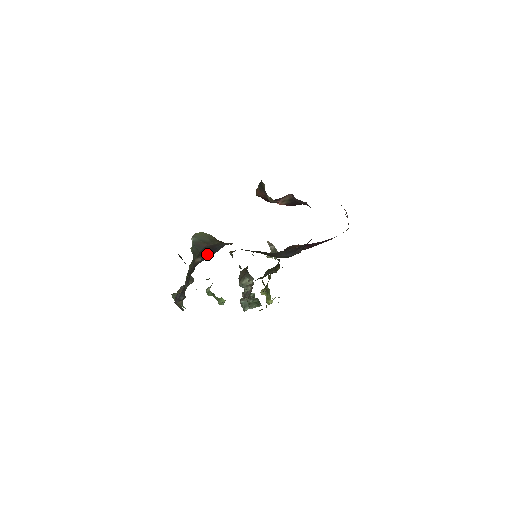
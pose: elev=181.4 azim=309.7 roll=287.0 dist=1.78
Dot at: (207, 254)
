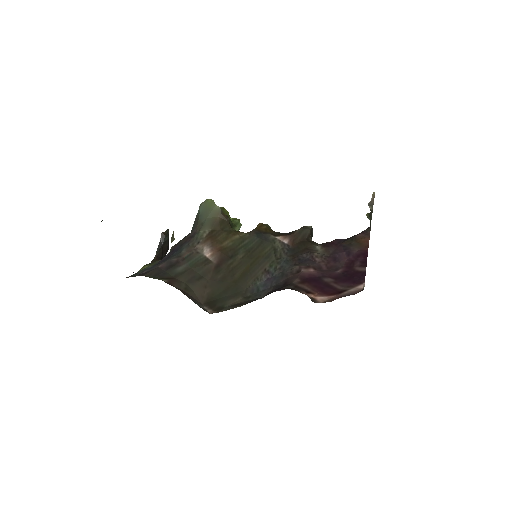
Dot at: (170, 252)
